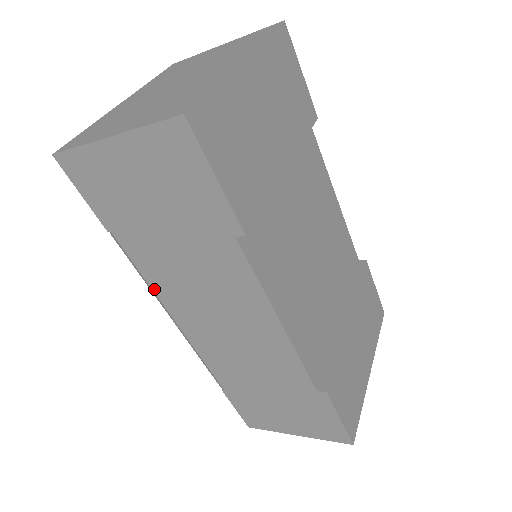
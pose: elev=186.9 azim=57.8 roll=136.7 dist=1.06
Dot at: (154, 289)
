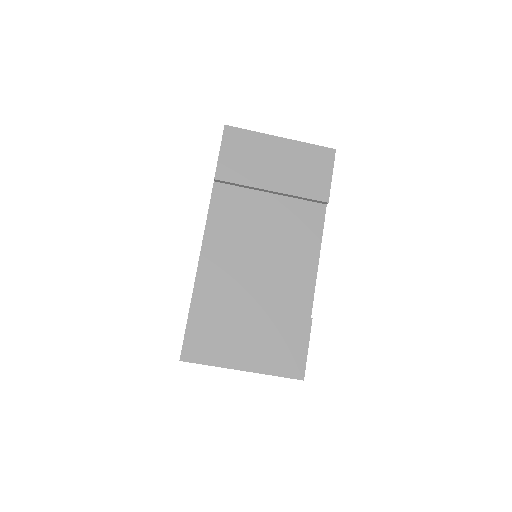
Dot at: occluded
